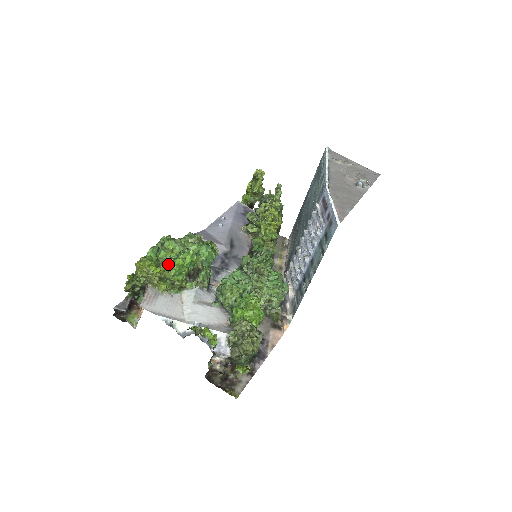
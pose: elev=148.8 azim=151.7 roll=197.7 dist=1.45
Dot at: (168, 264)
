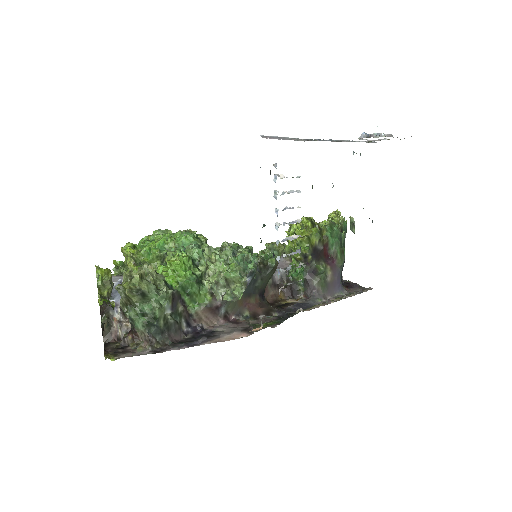
Dot at: (141, 244)
